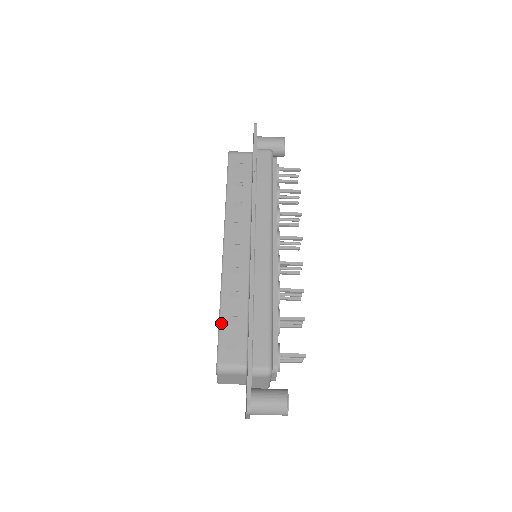
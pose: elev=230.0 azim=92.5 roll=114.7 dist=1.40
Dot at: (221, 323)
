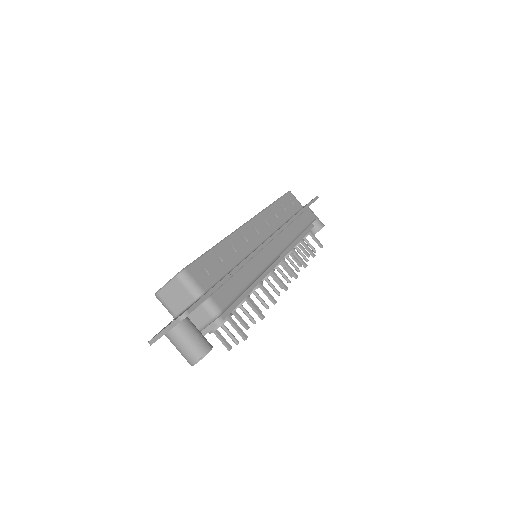
Dot at: (209, 252)
